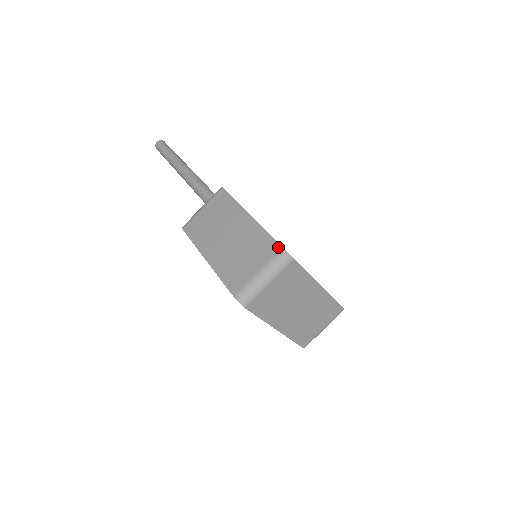
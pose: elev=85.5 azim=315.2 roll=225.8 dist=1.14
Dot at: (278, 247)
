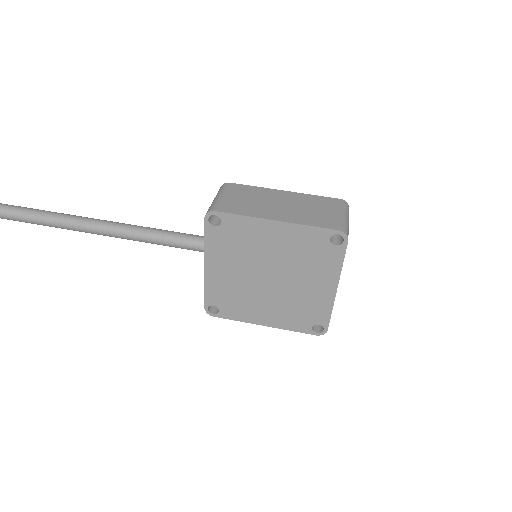
Dot at: (337, 199)
